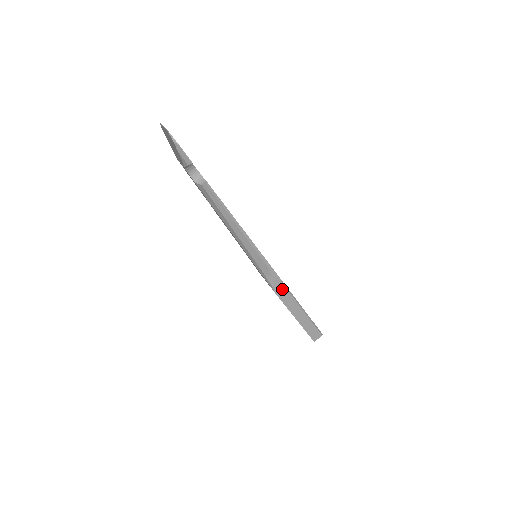
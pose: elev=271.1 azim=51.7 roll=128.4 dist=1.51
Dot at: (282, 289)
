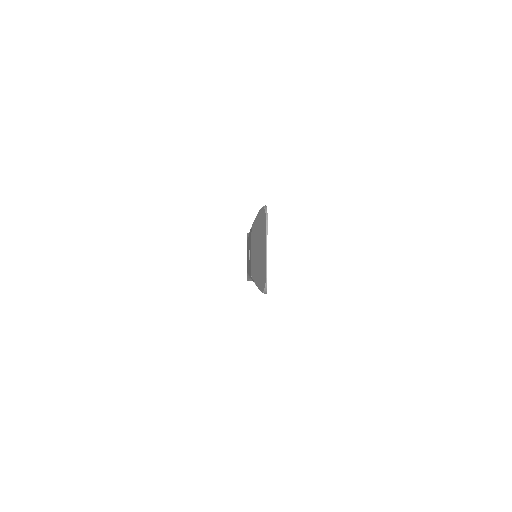
Dot at: occluded
